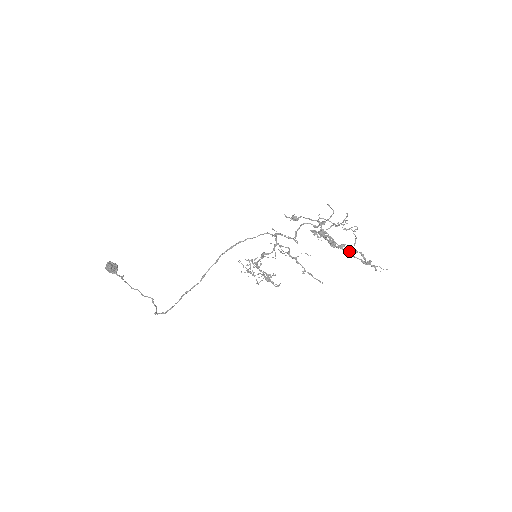
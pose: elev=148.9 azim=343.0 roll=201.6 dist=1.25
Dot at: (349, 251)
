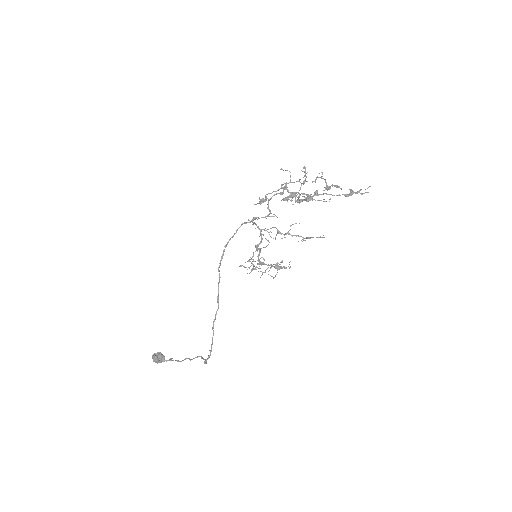
Dot at: (324, 193)
